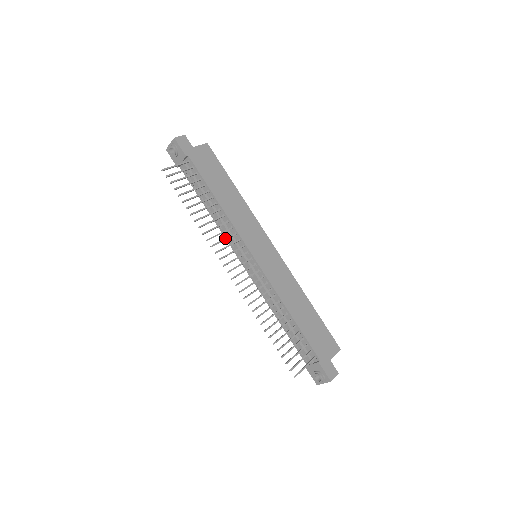
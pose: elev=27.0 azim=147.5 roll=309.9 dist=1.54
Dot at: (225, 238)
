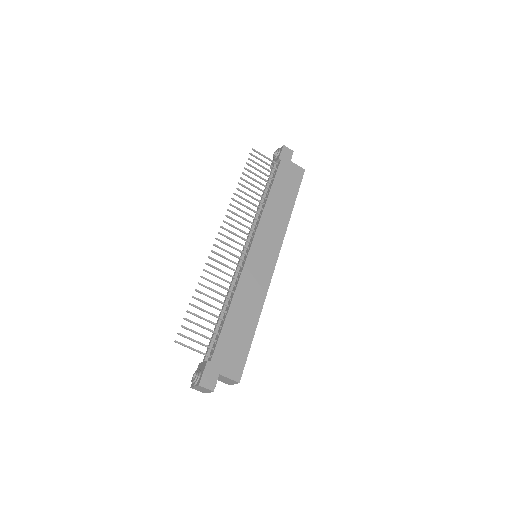
Dot at: (245, 218)
